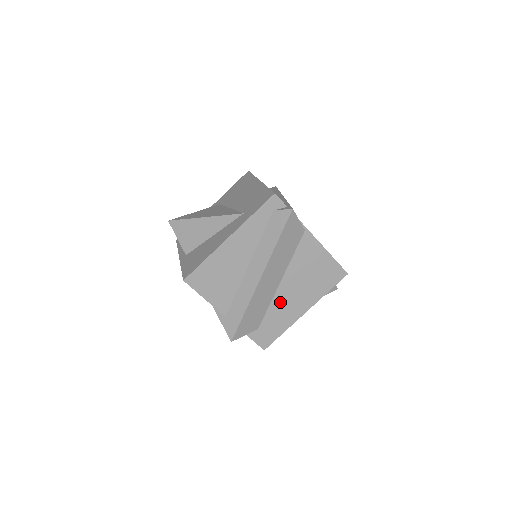
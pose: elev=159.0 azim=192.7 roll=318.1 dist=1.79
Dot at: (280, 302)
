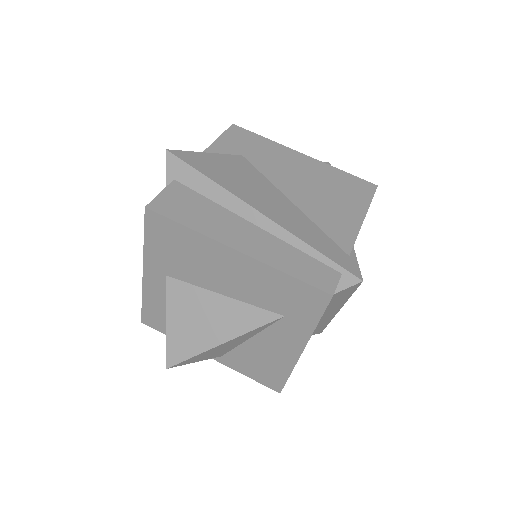
Dot at: occluded
